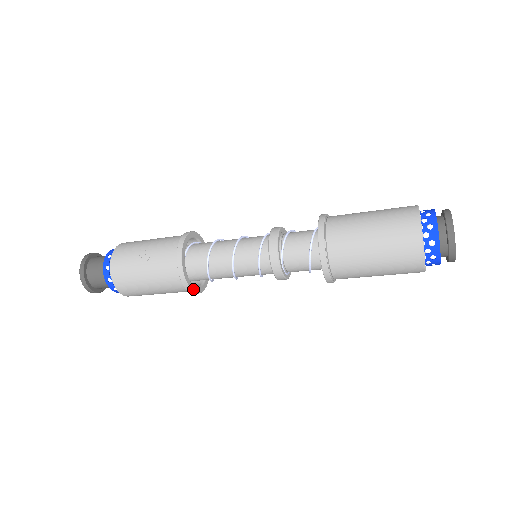
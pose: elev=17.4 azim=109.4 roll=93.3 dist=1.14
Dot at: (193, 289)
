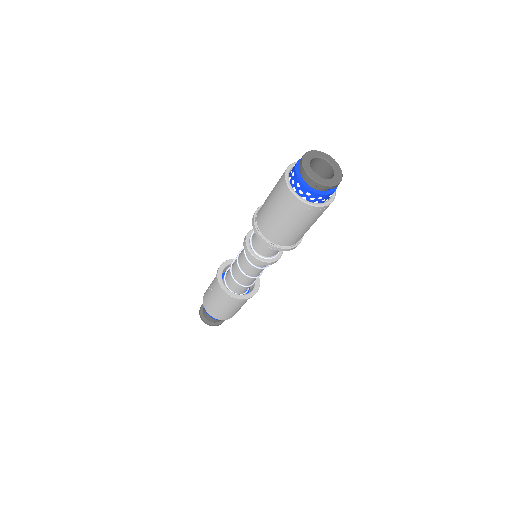
Dot at: (238, 297)
